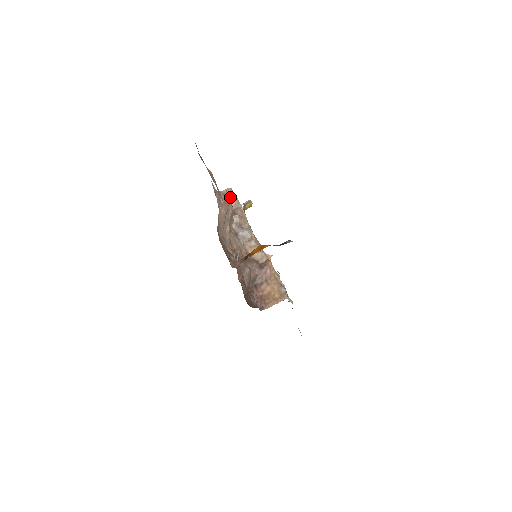
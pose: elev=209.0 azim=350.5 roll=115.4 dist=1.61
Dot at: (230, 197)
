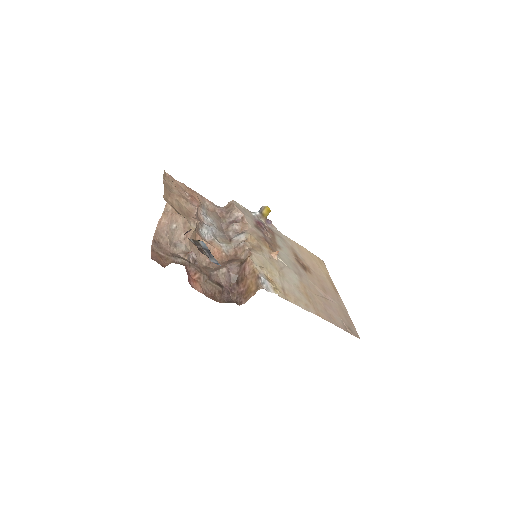
Dot at: (231, 209)
